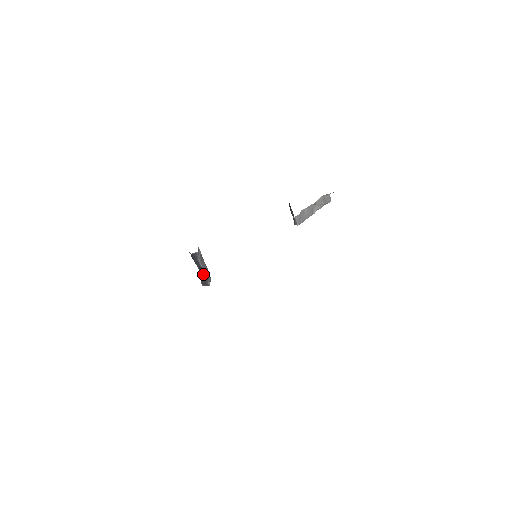
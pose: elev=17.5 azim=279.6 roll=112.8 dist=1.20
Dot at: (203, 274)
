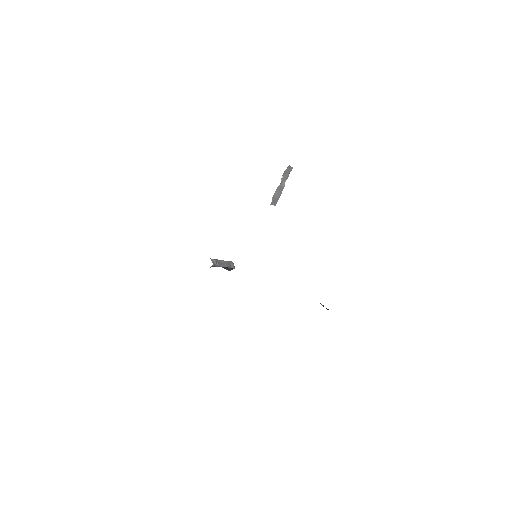
Dot at: (225, 268)
